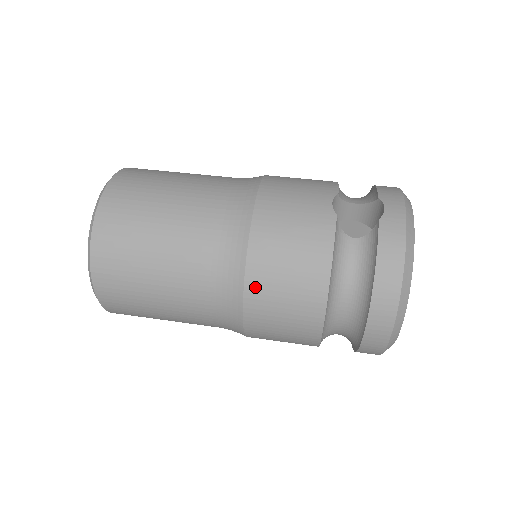
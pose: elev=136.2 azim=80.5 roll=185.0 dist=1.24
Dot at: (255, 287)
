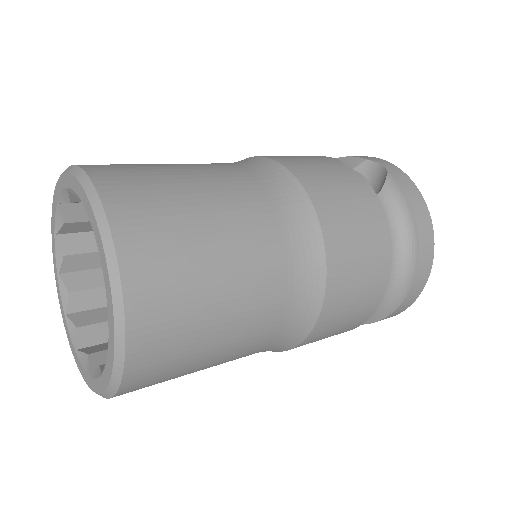
Dot at: (336, 261)
